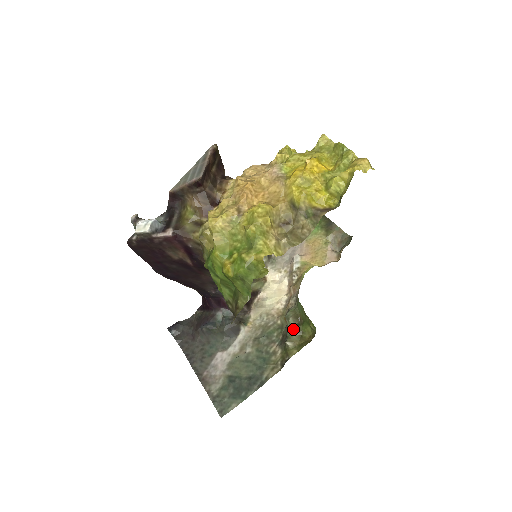
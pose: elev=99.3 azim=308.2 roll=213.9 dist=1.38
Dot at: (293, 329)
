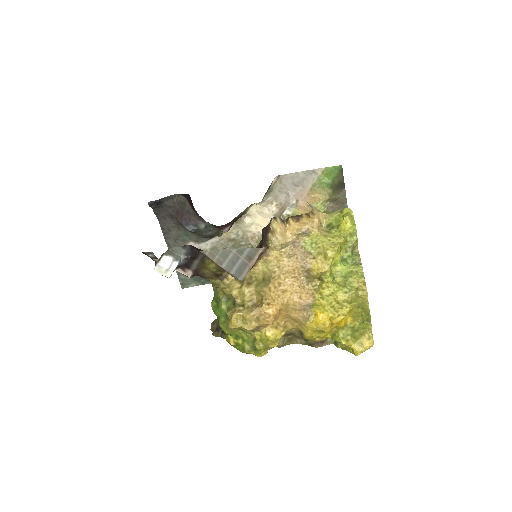
Dot at: occluded
